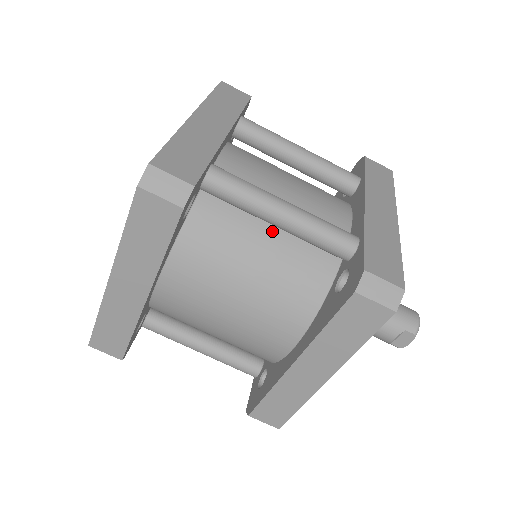
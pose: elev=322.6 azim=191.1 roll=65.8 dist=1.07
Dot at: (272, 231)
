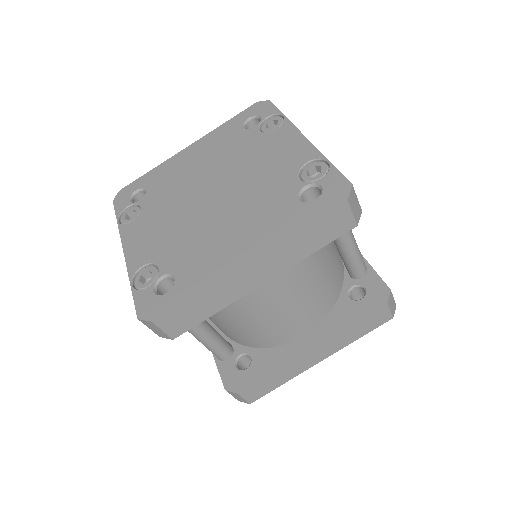
Dot at: (328, 247)
